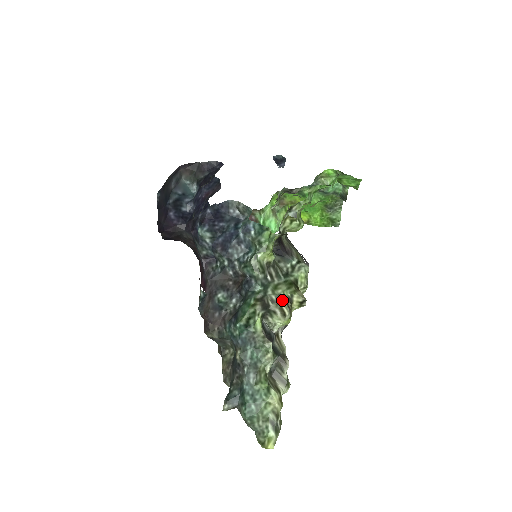
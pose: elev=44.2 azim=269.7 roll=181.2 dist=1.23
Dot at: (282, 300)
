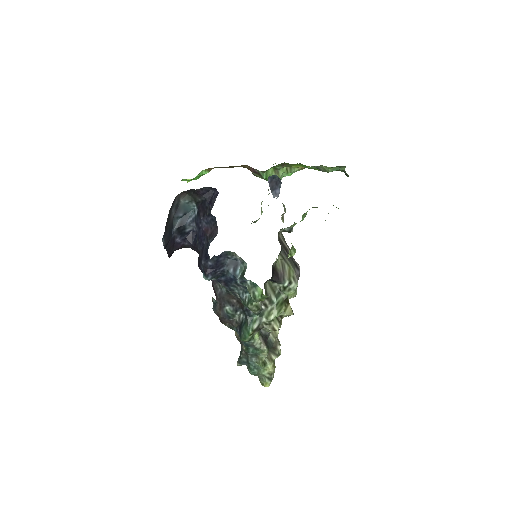
Dot at: (274, 320)
